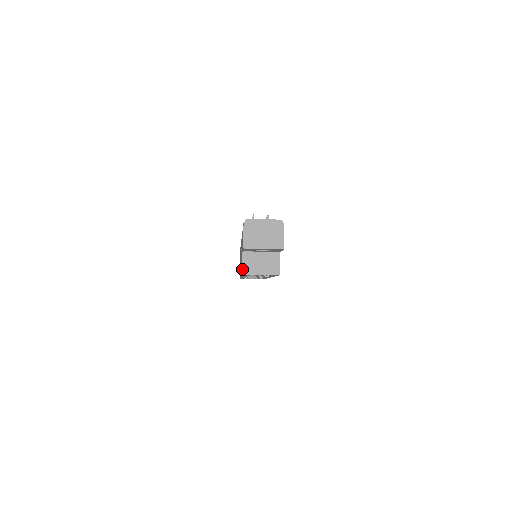
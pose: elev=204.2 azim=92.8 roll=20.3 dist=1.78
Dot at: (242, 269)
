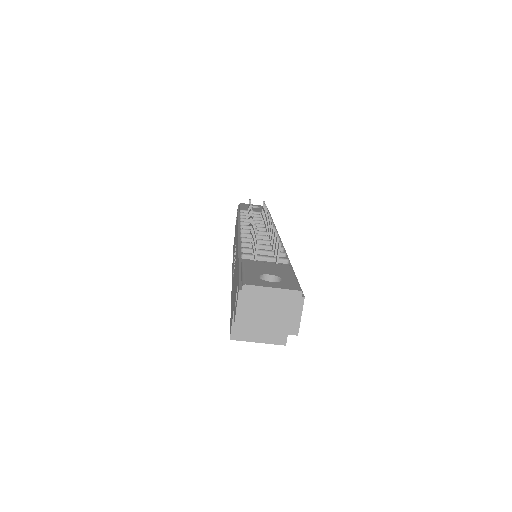
Dot at: (230, 332)
